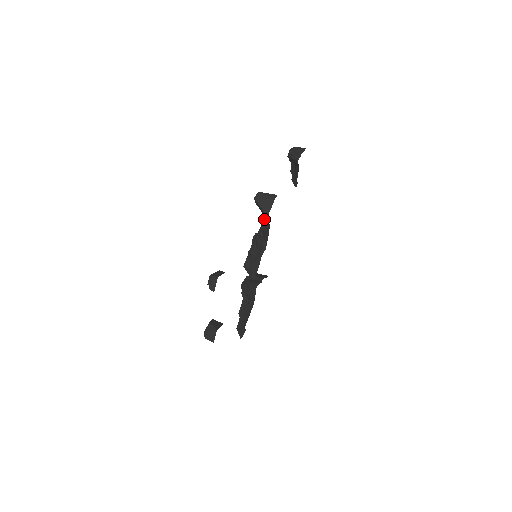
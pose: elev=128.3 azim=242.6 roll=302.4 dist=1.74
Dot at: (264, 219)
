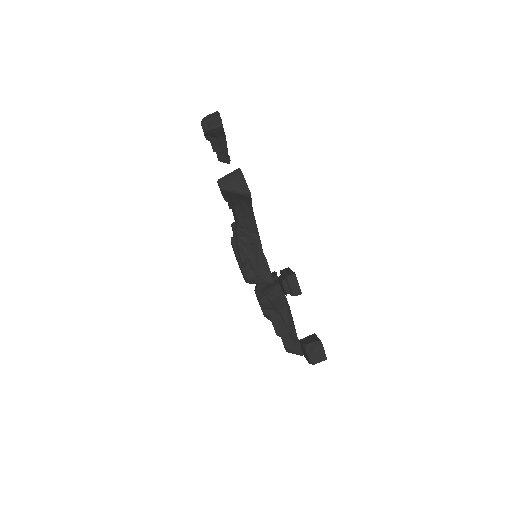
Dot at: (239, 209)
